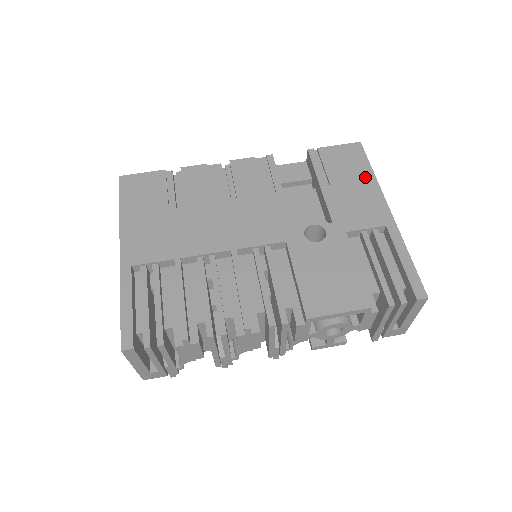
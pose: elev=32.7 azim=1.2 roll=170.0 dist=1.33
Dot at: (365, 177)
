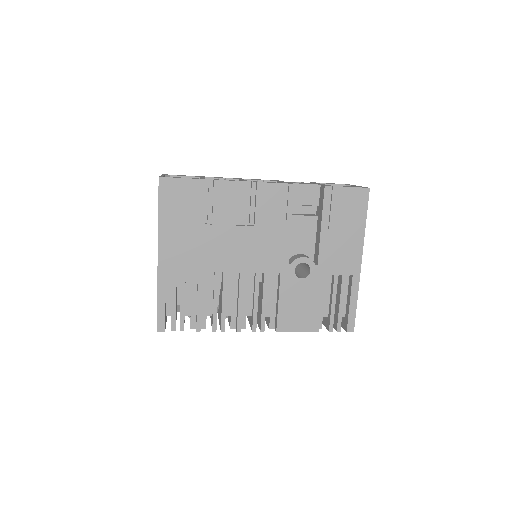
Dot at: (357, 227)
